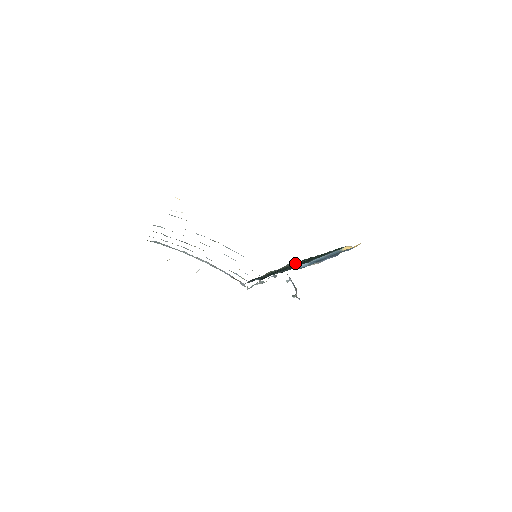
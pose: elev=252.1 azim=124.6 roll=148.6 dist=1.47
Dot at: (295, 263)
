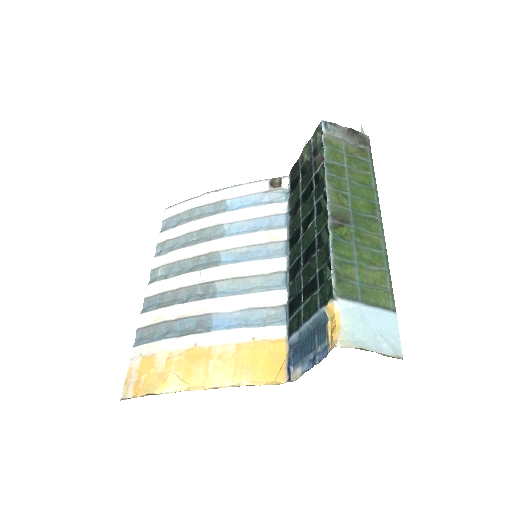
Dot at: (319, 162)
